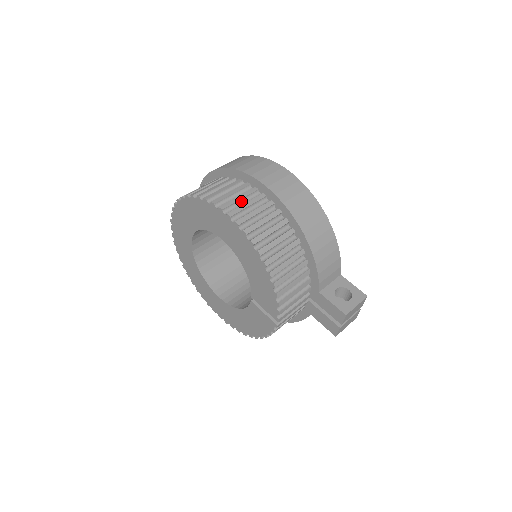
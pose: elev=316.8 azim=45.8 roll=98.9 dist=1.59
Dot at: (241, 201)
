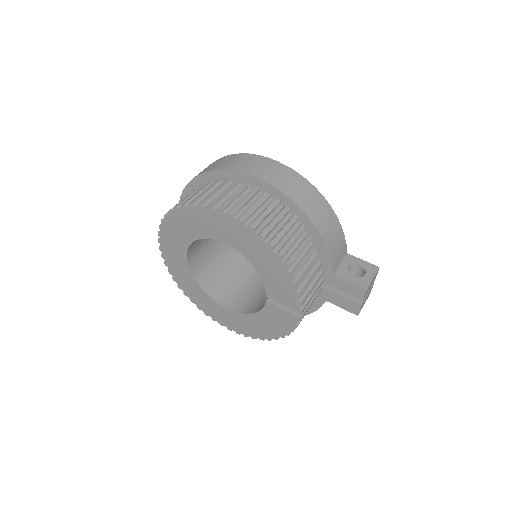
Dot at: (237, 199)
